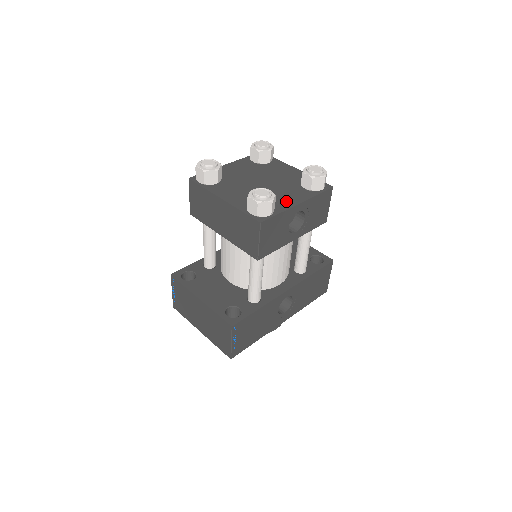
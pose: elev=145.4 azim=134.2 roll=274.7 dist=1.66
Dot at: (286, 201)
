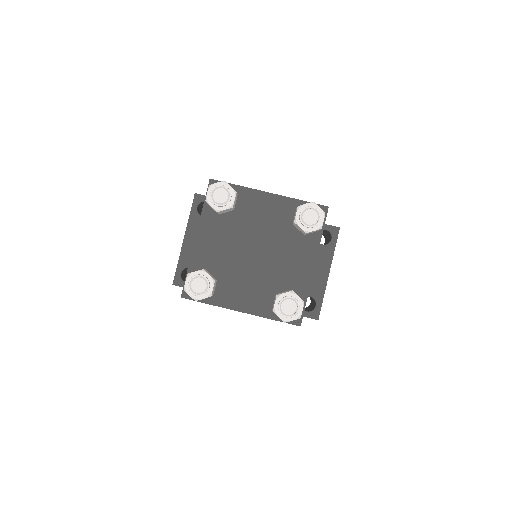
Dot at: (235, 297)
